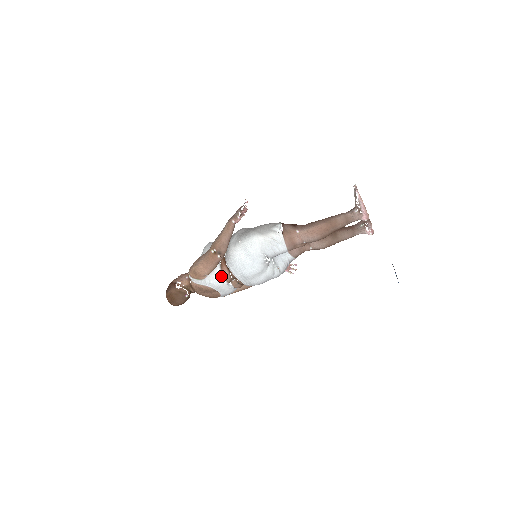
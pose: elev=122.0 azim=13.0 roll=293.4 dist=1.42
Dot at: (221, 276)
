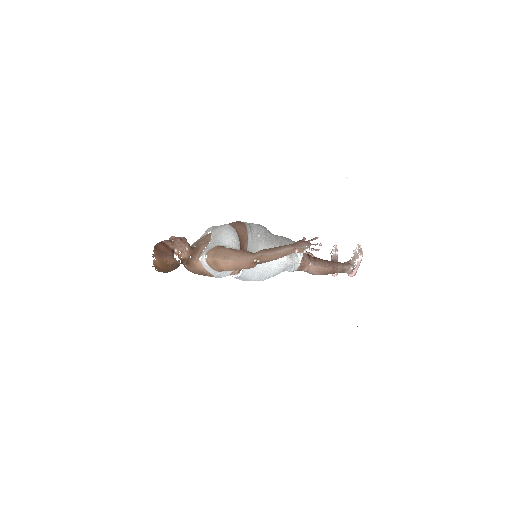
Dot at: (232, 272)
